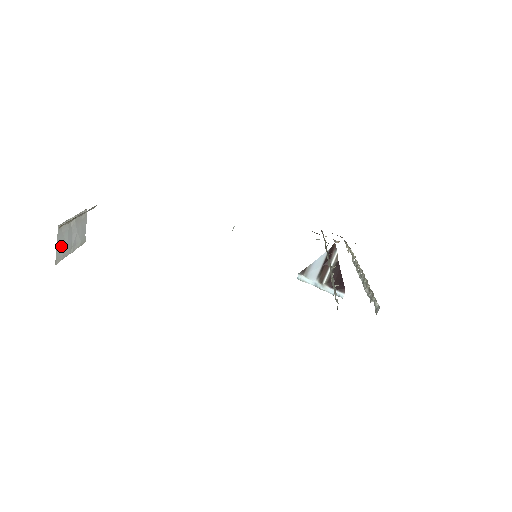
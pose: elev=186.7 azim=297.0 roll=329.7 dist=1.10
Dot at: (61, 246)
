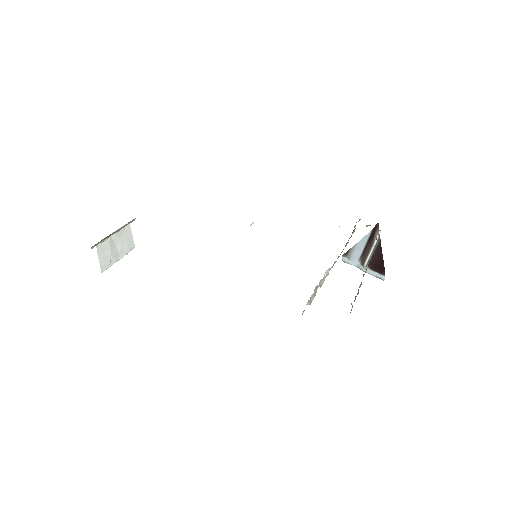
Dot at: (104, 258)
